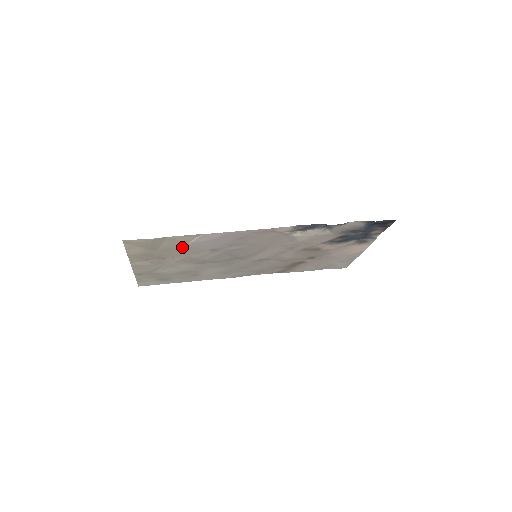
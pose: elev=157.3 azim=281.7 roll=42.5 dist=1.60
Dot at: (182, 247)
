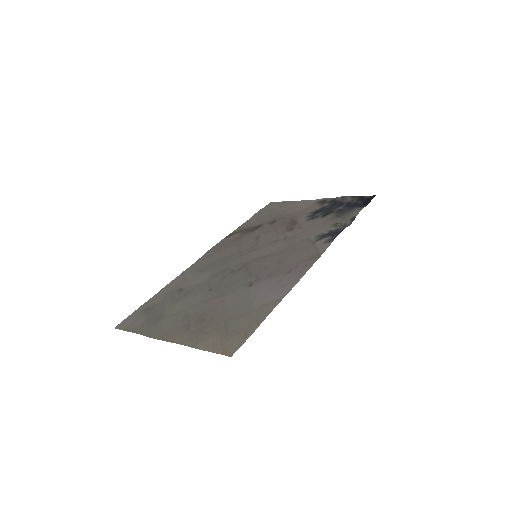
Dot at: (244, 309)
